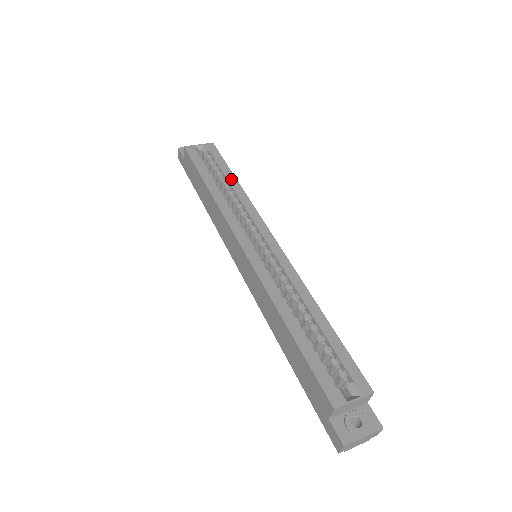
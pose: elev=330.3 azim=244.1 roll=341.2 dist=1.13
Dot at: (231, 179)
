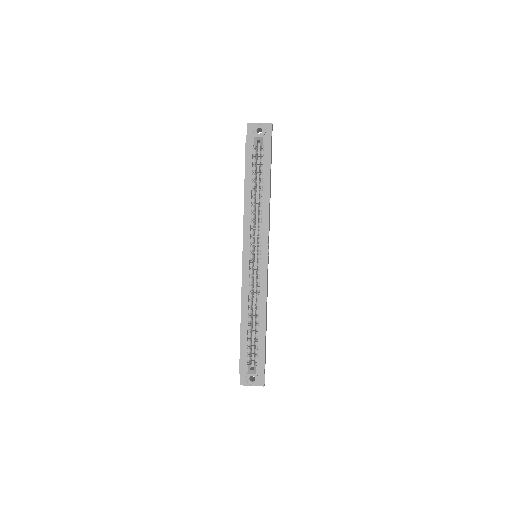
Dot at: (266, 187)
